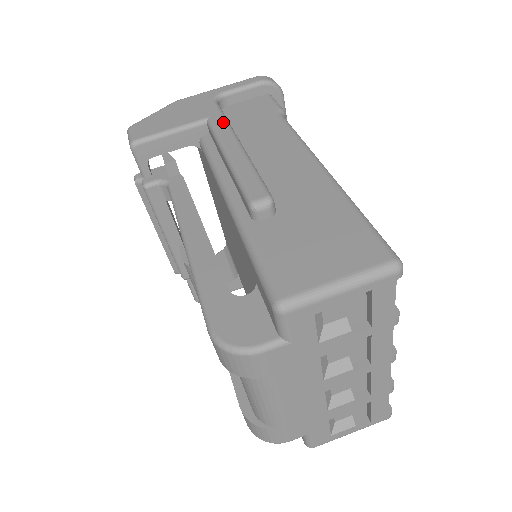
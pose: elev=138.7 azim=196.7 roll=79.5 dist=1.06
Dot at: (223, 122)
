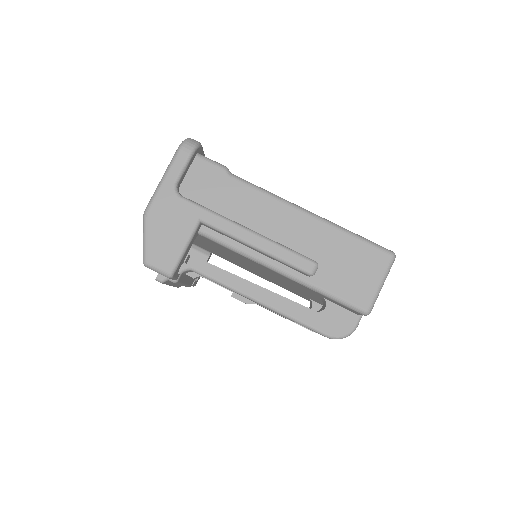
Dot at: (217, 218)
